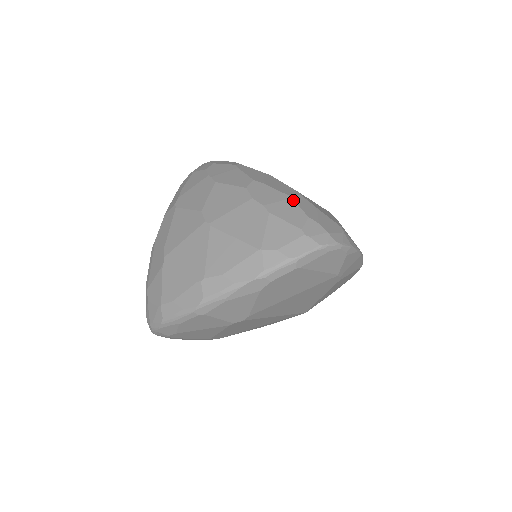
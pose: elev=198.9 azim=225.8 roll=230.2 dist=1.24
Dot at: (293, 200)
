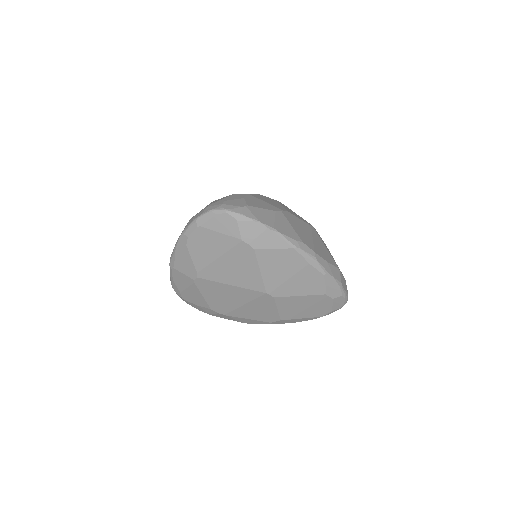
Dot at: (231, 195)
